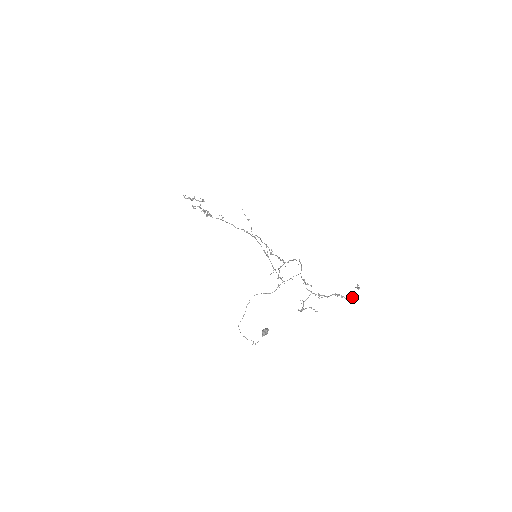
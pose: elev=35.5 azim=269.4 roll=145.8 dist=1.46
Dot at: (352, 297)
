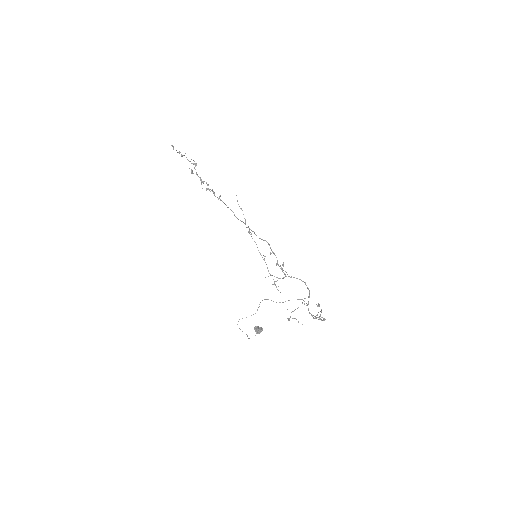
Dot at: (320, 316)
